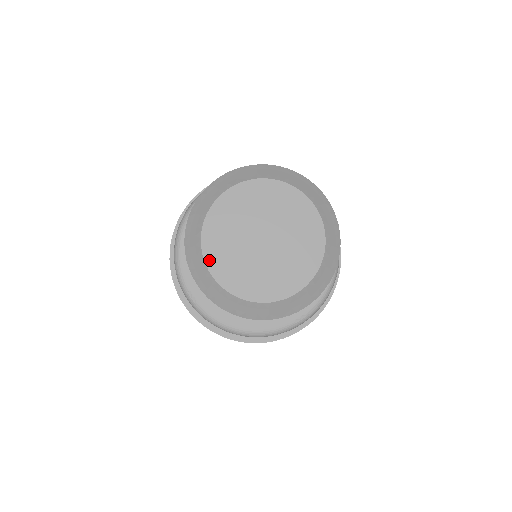
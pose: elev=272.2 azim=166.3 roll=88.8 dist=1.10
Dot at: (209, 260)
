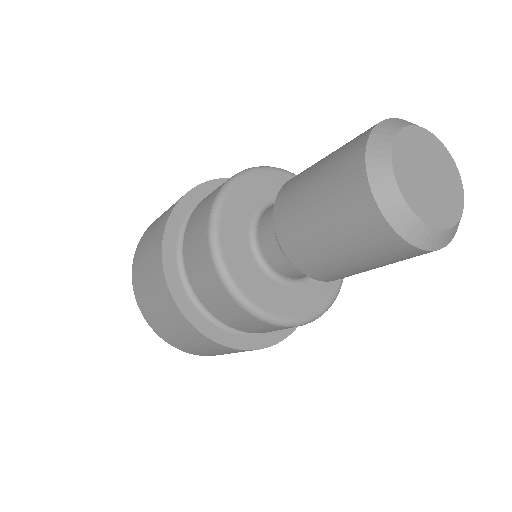
Dot at: (426, 219)
